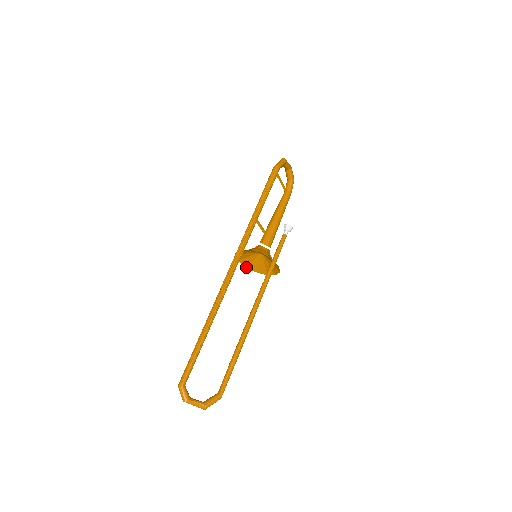
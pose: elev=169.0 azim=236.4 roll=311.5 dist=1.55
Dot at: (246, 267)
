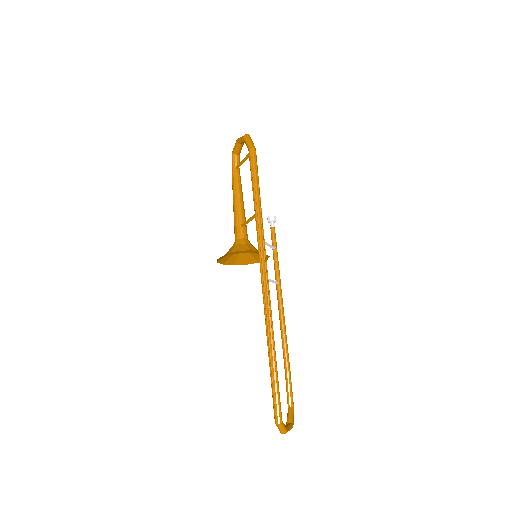
Dot at: (217, 262)
